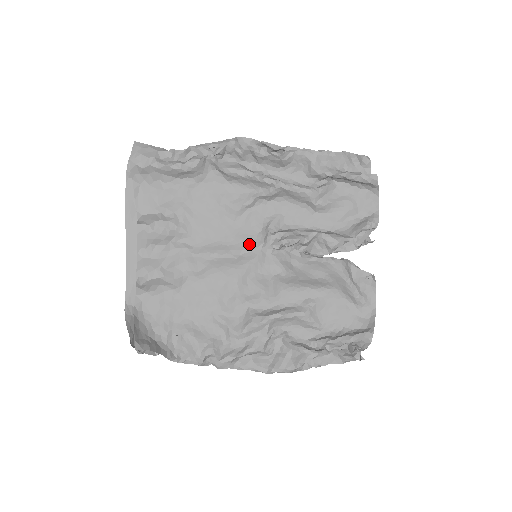
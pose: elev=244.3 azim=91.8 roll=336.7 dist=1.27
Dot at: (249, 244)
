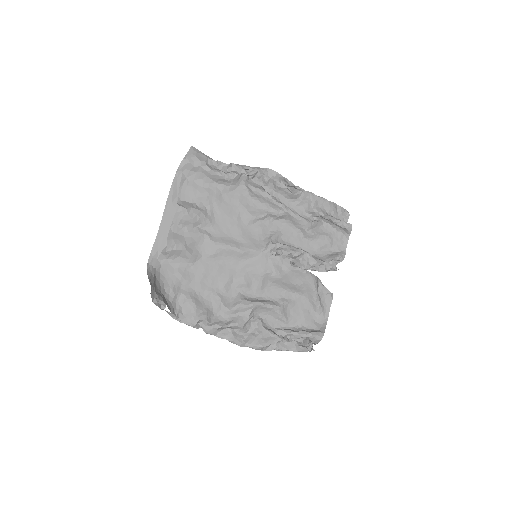
Dot at: (254, 246)
